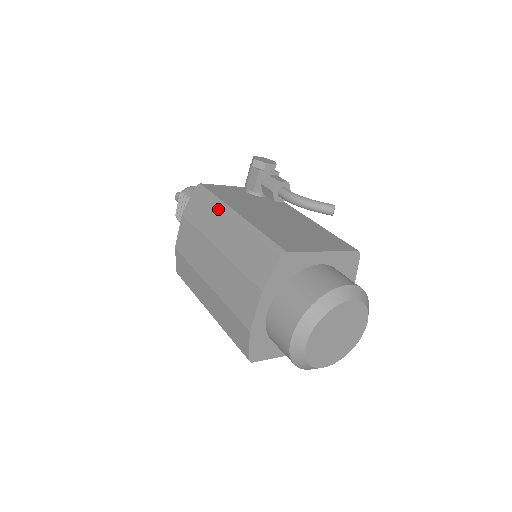
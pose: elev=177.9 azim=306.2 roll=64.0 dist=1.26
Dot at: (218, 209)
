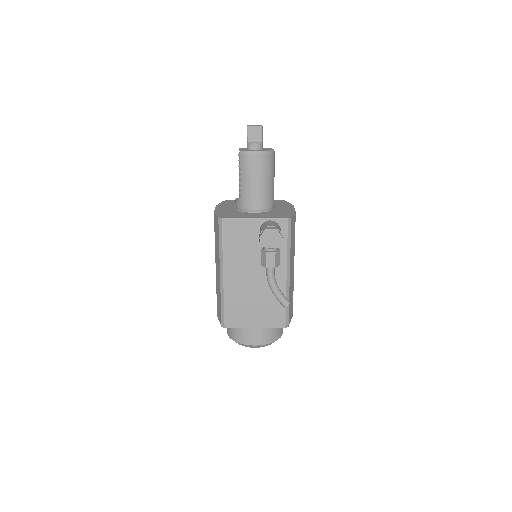
Dot at: (219, 256)
